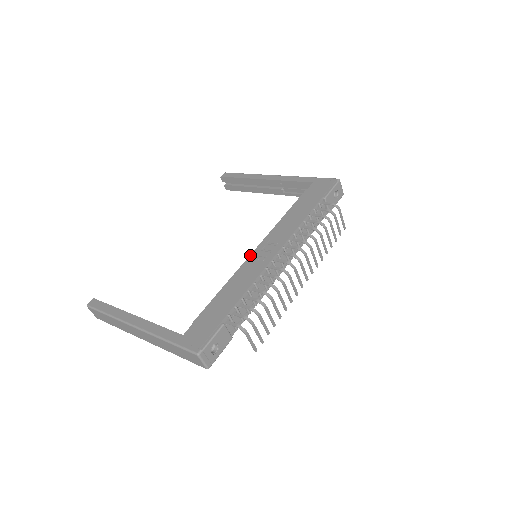
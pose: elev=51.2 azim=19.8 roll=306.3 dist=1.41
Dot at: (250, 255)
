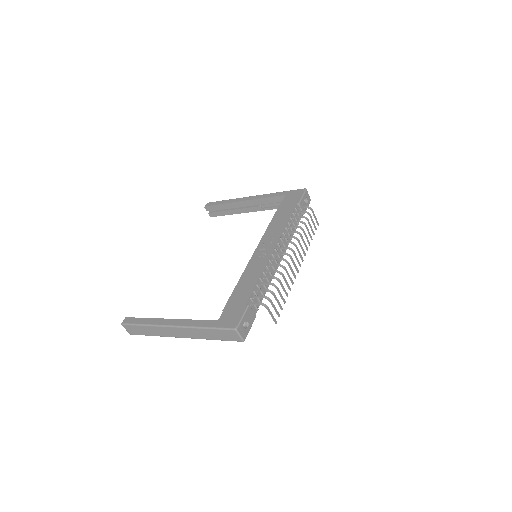
Dot at: (253, 255)
